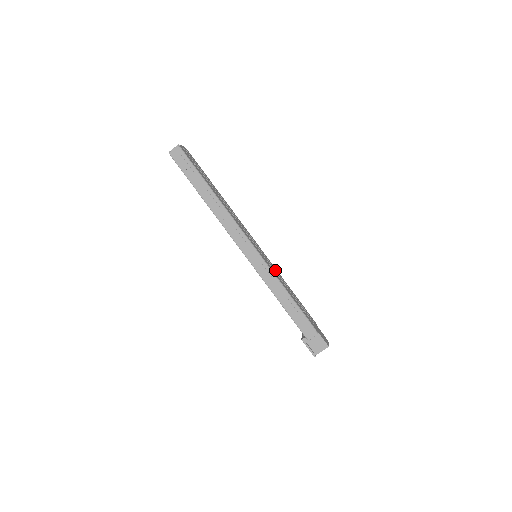
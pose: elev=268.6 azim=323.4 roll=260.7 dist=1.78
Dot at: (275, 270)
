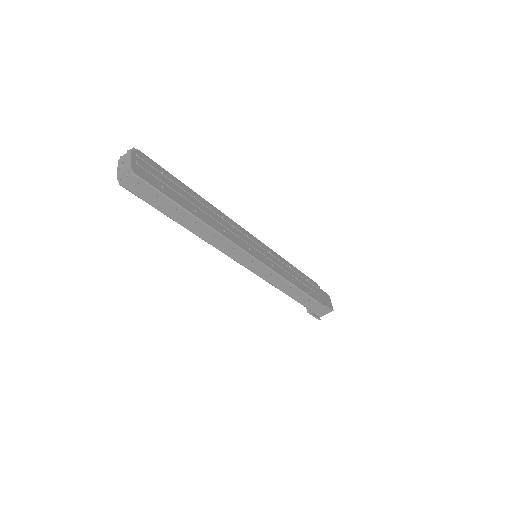
Dot at: (277, 259)
